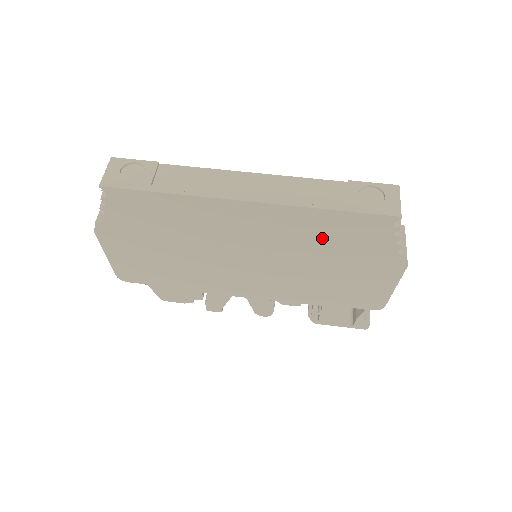
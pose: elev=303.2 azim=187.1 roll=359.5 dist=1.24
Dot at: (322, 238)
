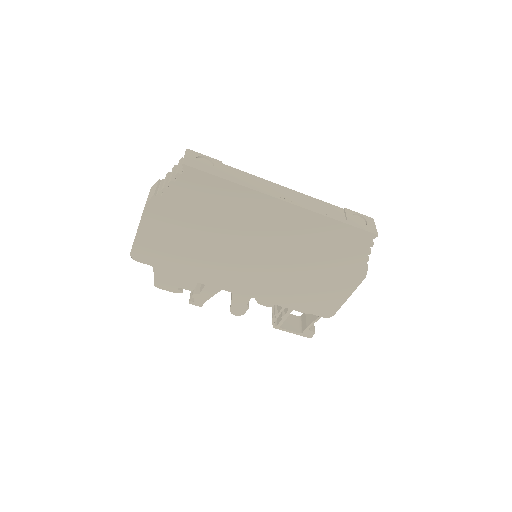
Dot at: (321, 243)
